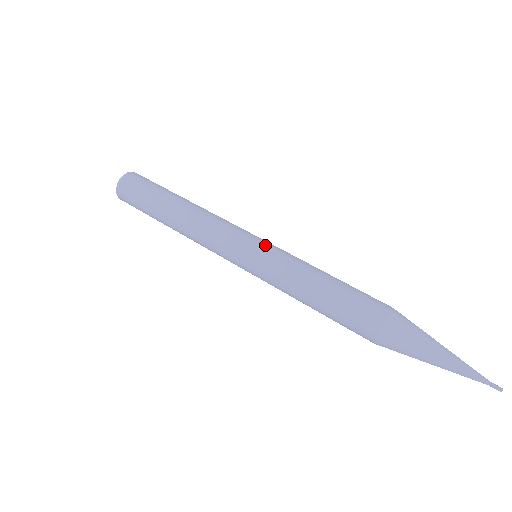
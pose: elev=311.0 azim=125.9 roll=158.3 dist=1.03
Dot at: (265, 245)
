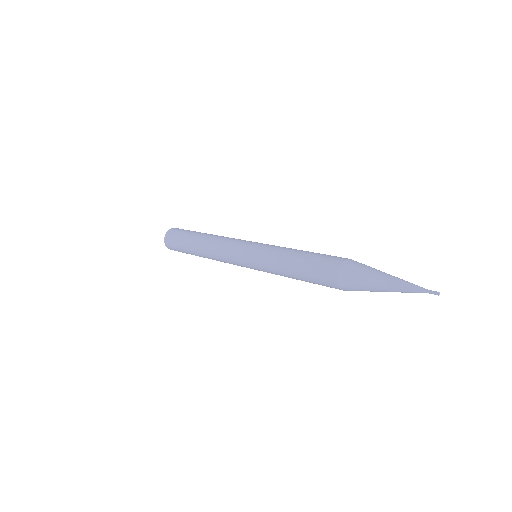
Dot at: occluded
